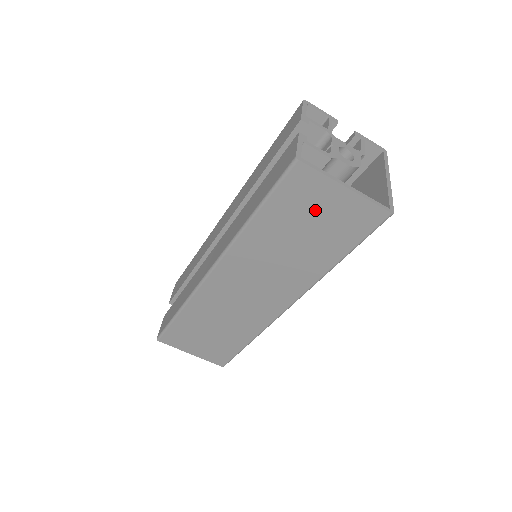
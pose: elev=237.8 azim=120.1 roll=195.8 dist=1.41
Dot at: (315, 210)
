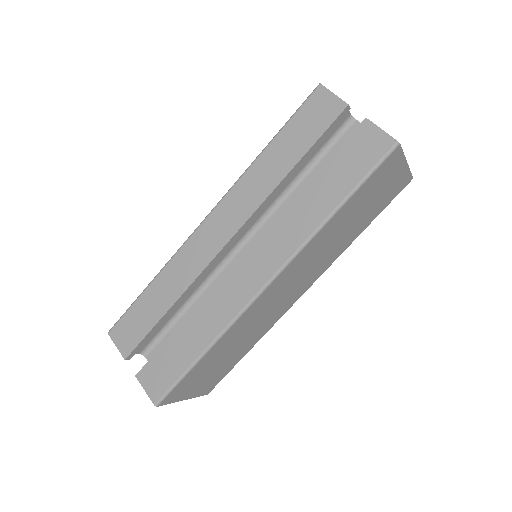
Dot at: (379, 189)
